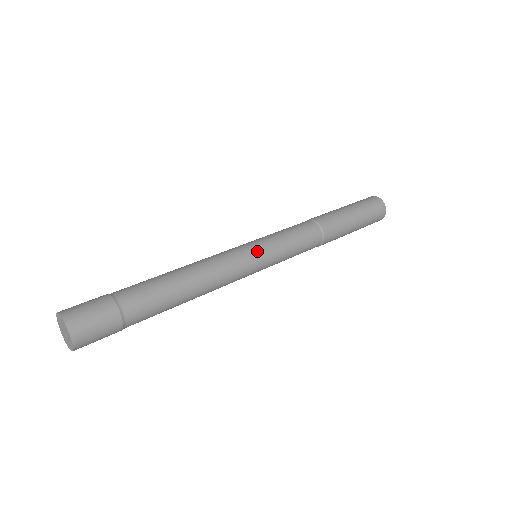
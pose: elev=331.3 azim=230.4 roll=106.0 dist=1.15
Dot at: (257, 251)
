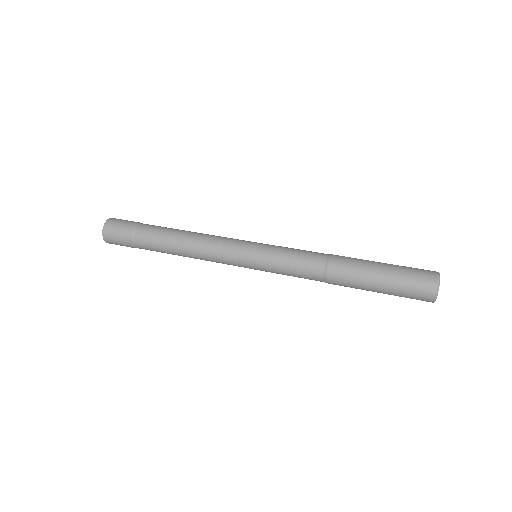
Dot at: (247, 254)
